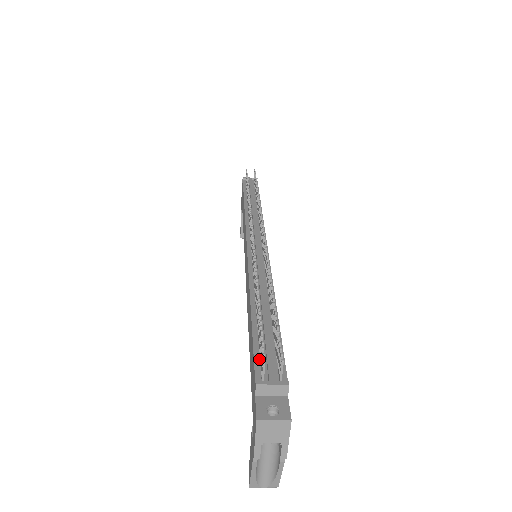
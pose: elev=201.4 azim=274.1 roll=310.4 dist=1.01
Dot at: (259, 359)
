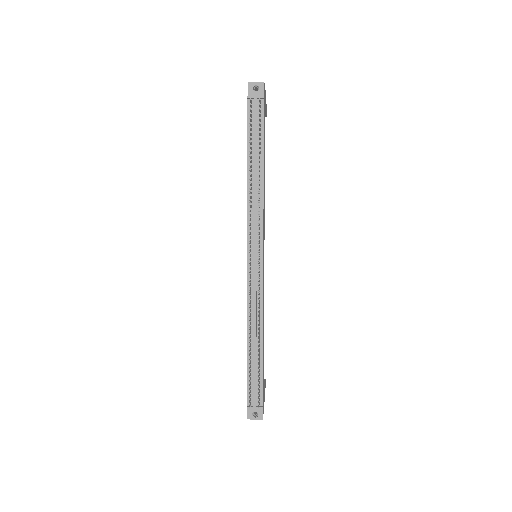
Dot at: occluded
